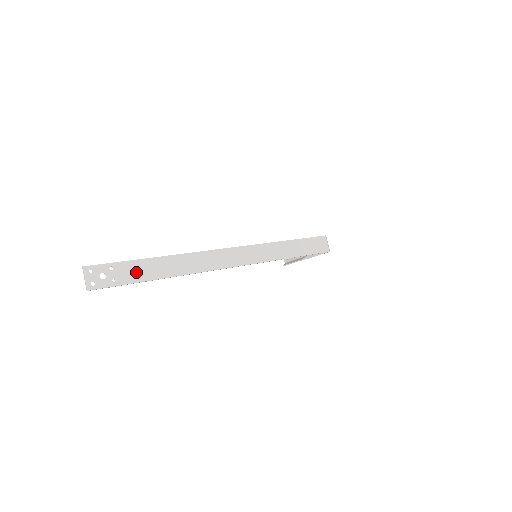
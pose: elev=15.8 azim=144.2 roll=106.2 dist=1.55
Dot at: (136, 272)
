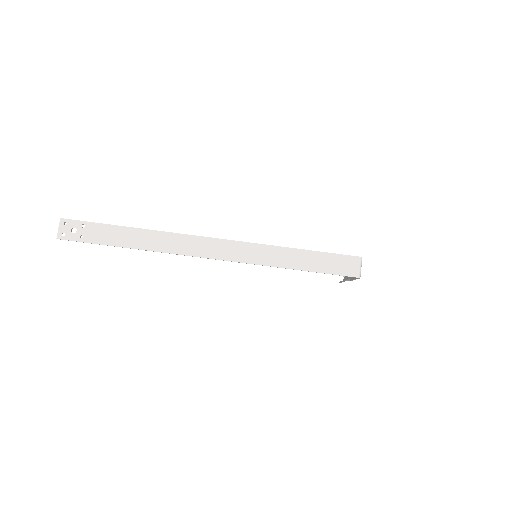
Dot at: (104, 235)
